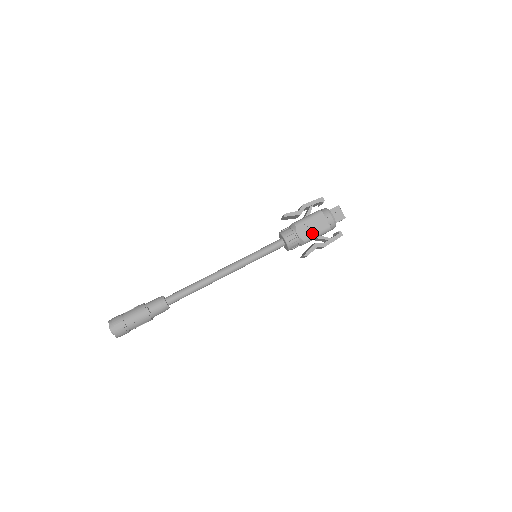
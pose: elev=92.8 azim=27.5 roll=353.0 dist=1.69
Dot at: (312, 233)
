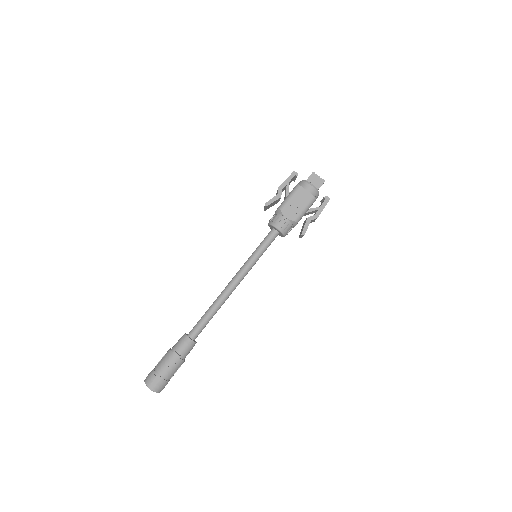
Dot at: (300, 210)
